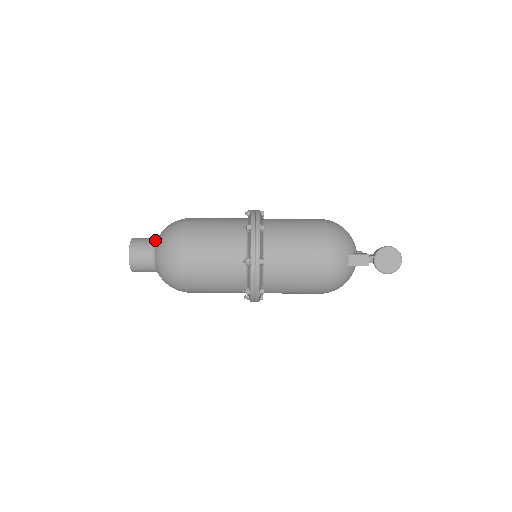
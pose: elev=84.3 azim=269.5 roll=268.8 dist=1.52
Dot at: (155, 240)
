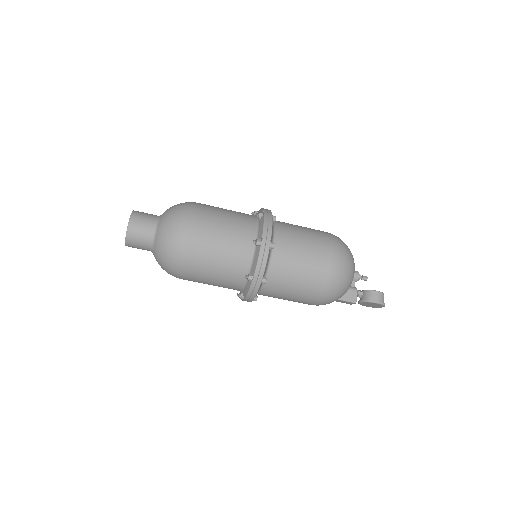
Dot at: (153, 237)
